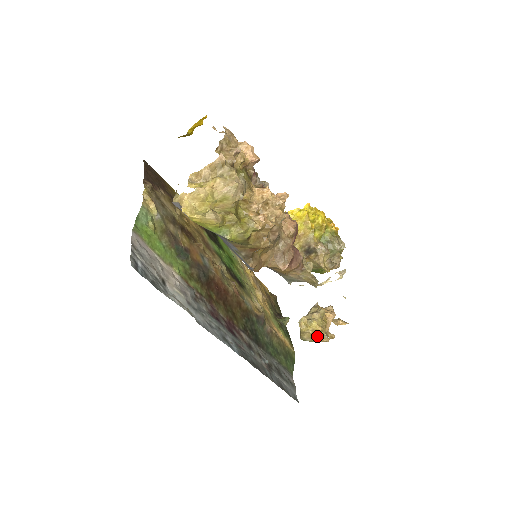
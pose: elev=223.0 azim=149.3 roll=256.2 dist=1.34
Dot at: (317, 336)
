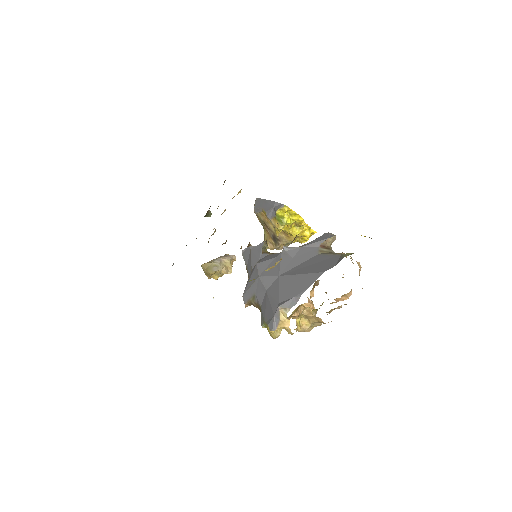
Dot at: (210, 276)
